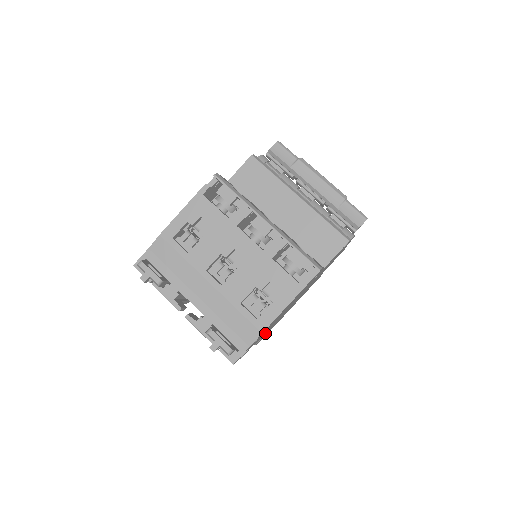
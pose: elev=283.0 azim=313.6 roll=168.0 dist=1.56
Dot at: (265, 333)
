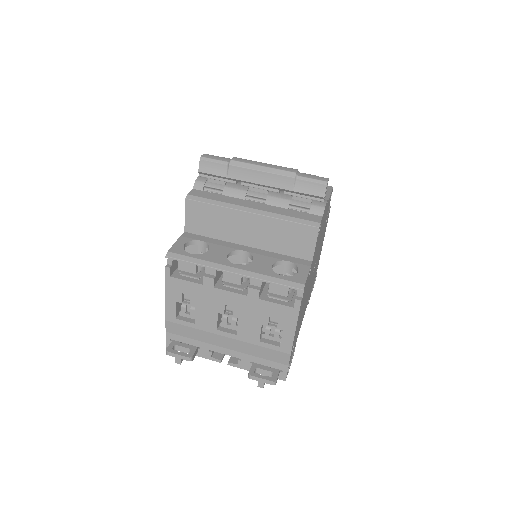
Dot at: (305, 308)
